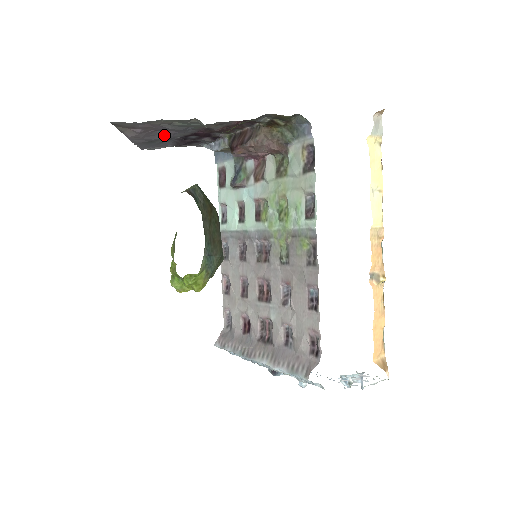
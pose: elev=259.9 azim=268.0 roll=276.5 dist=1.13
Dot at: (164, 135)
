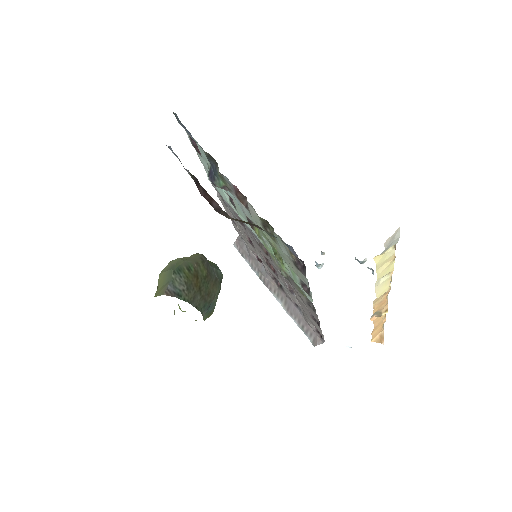
Dot at: occluded
